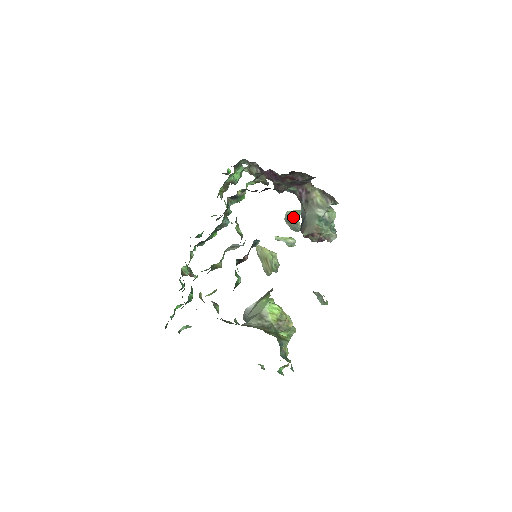
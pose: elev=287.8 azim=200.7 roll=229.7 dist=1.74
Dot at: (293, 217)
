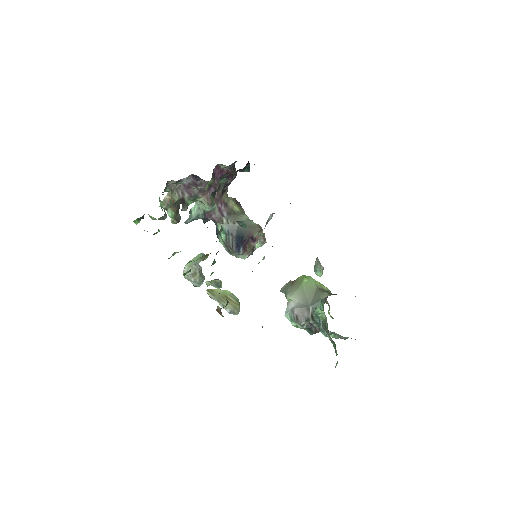
Dot at: (198, 264)
